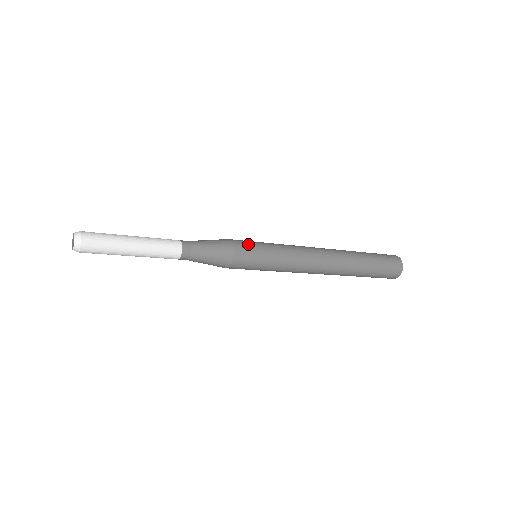
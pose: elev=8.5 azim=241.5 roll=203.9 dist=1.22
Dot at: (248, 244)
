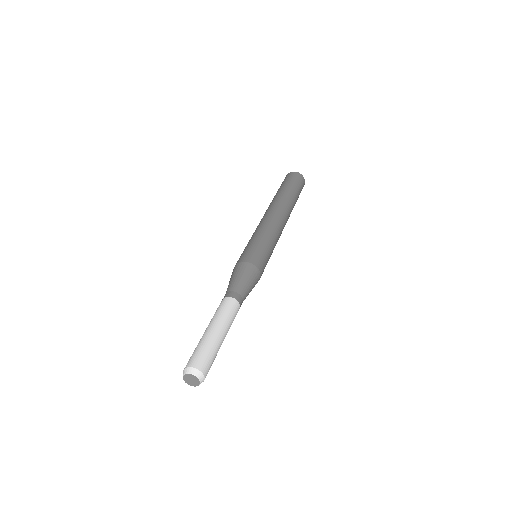
Dot at: (251, 252)
